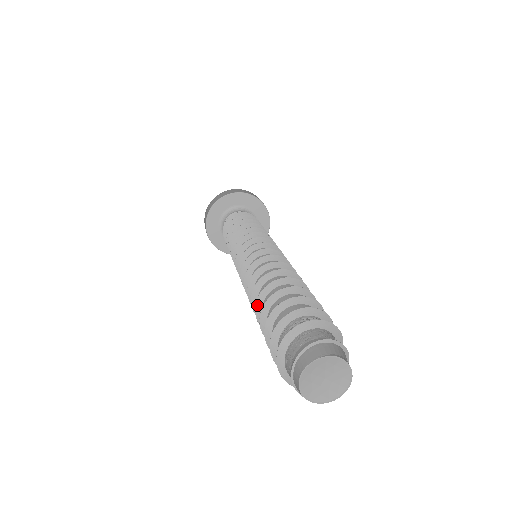
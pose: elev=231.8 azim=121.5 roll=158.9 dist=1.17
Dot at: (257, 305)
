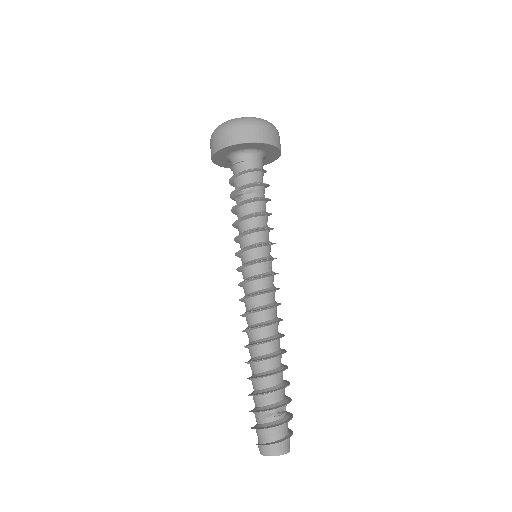
Dot at: occluded
